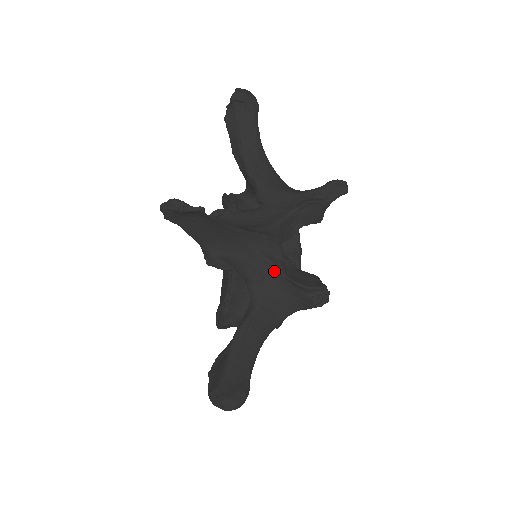
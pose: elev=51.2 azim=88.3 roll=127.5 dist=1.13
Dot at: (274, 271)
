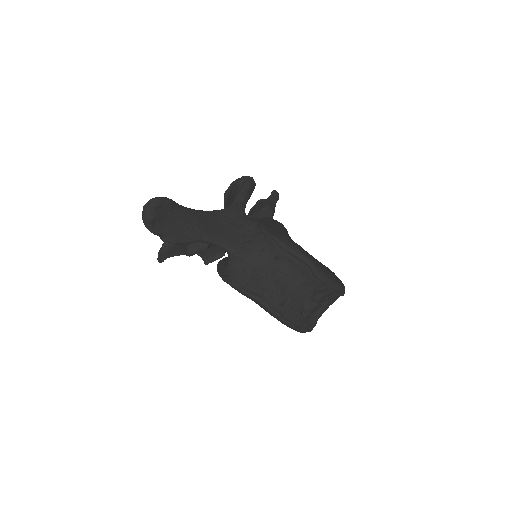
Dot at: occluded
